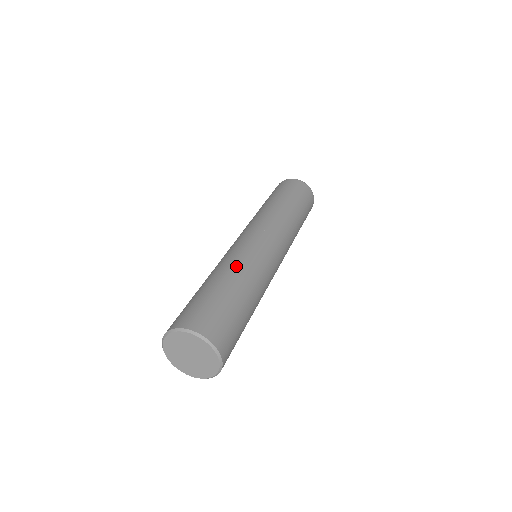
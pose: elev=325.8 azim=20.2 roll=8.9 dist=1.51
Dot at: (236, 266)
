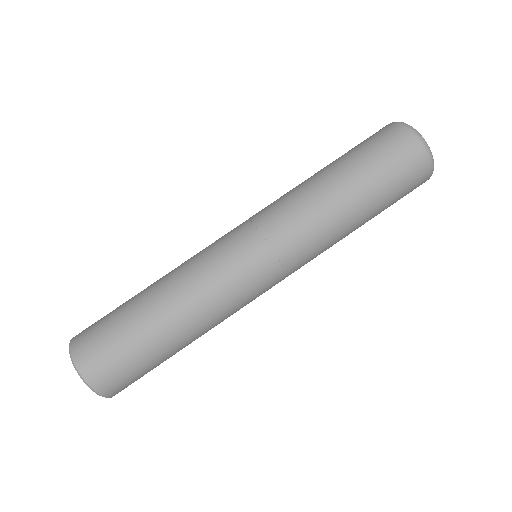
Dot at: (173, 276)
